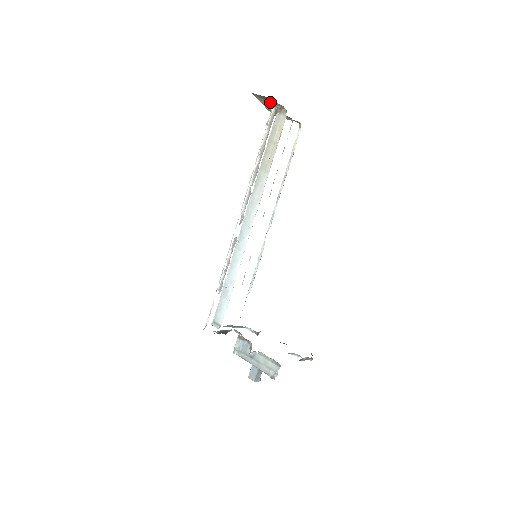
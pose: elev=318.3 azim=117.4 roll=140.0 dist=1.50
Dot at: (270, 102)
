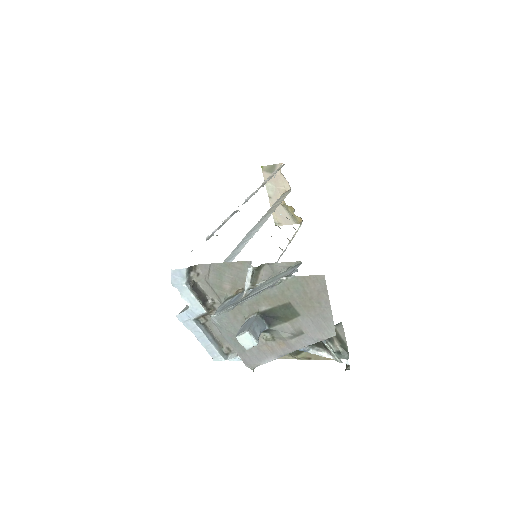
Dot at: (276, 179)
